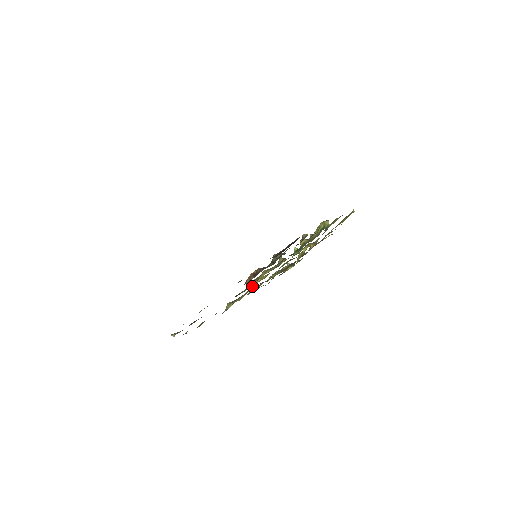
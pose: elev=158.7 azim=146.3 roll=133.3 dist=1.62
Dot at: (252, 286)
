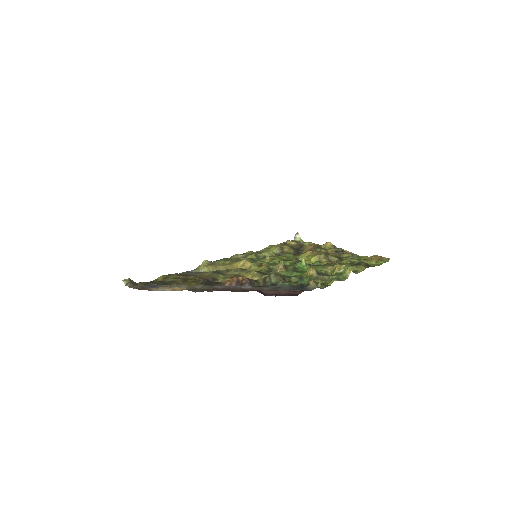
Dot at: (237, 265)
